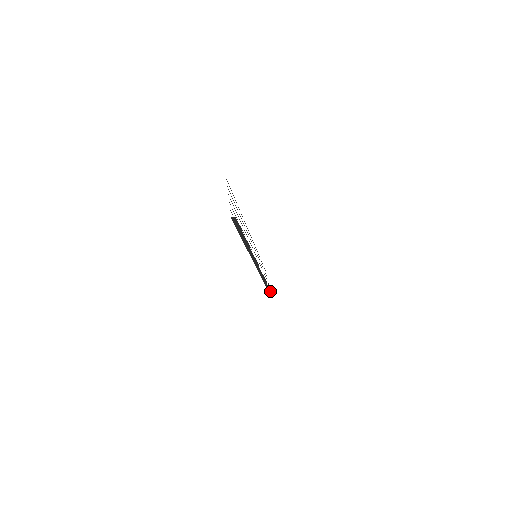
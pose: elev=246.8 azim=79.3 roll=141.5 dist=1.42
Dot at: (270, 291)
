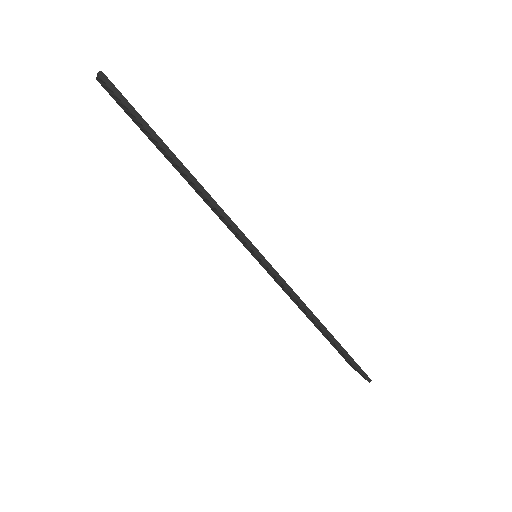
Dot at: (350, 357)
